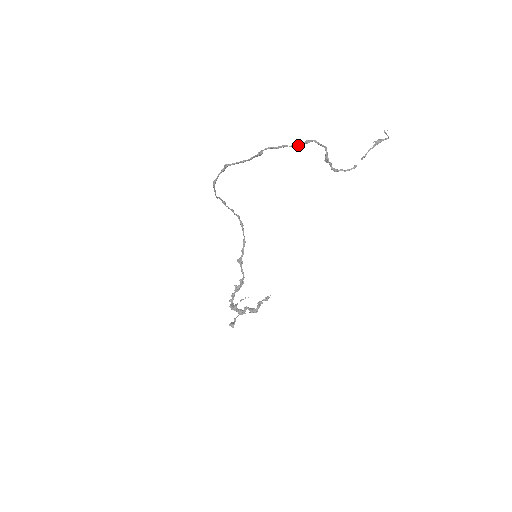
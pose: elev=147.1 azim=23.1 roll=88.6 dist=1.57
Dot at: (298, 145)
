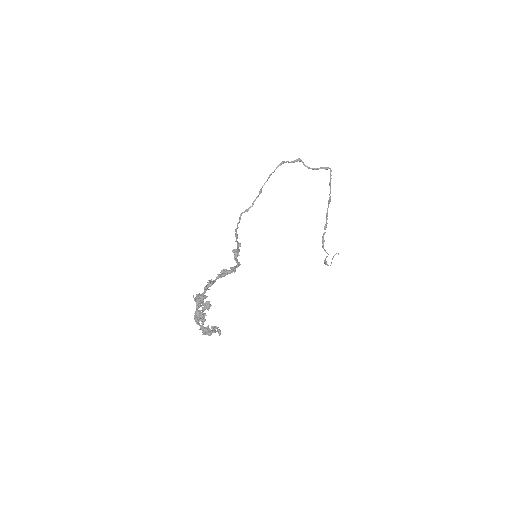
Dot at: occluded
